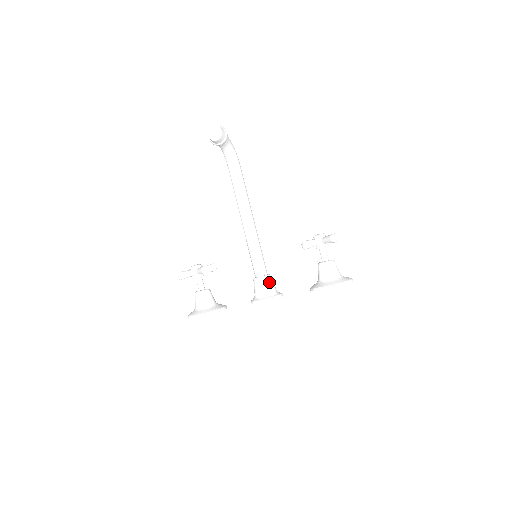
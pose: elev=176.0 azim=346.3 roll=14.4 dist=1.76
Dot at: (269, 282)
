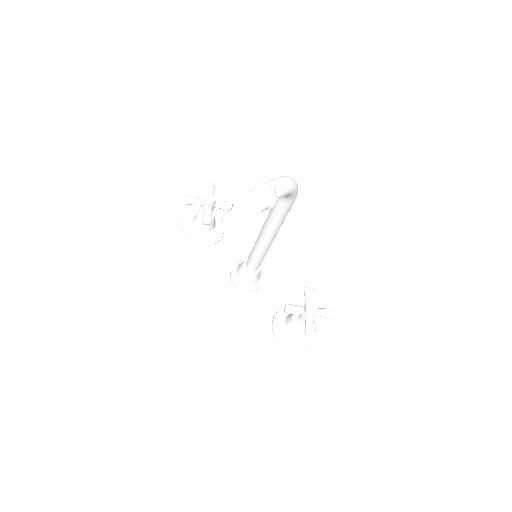
Dot at: (252, 278)
